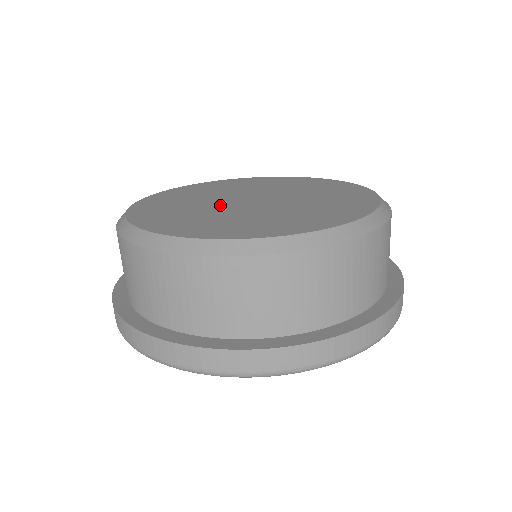
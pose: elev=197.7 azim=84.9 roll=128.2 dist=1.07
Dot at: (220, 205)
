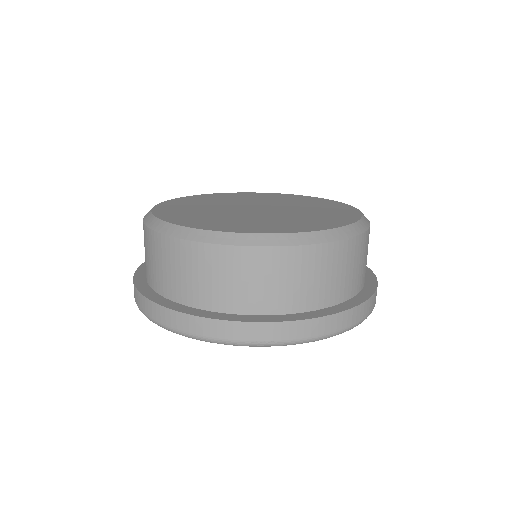
Dot at: (228, 209)
